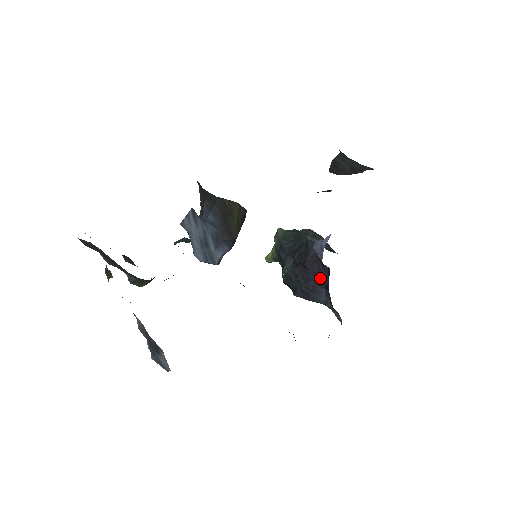
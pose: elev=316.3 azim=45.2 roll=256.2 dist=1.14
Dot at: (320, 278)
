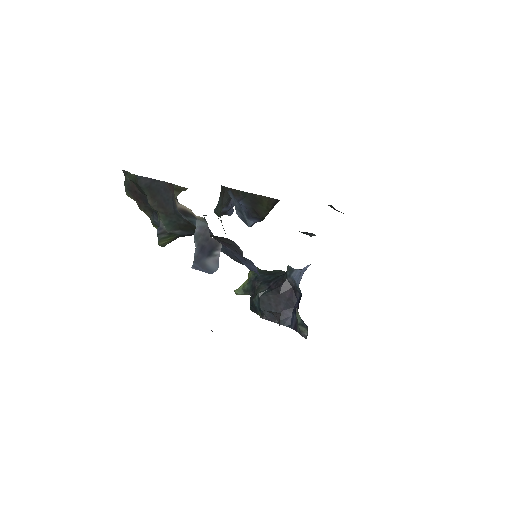
Dot at: (290, 303)
